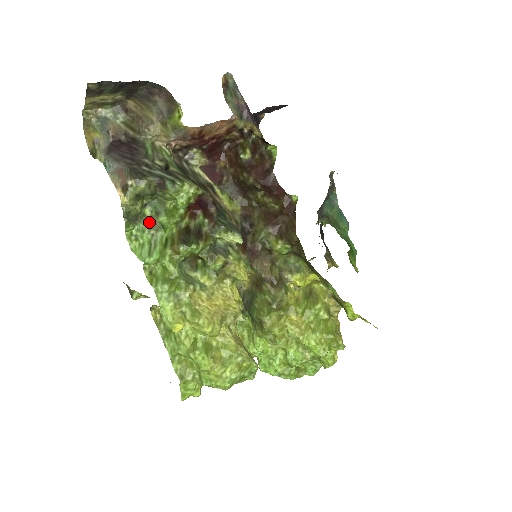
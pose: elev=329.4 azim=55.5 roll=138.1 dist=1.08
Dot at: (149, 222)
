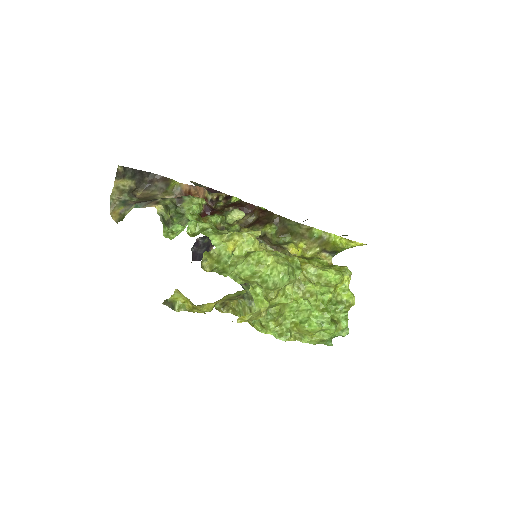
Dot at: (178, 222)
